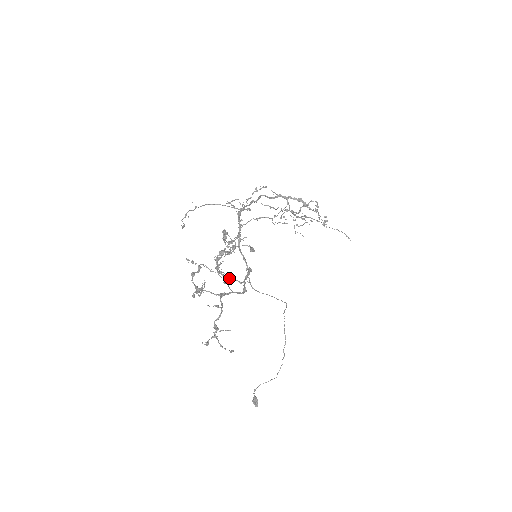
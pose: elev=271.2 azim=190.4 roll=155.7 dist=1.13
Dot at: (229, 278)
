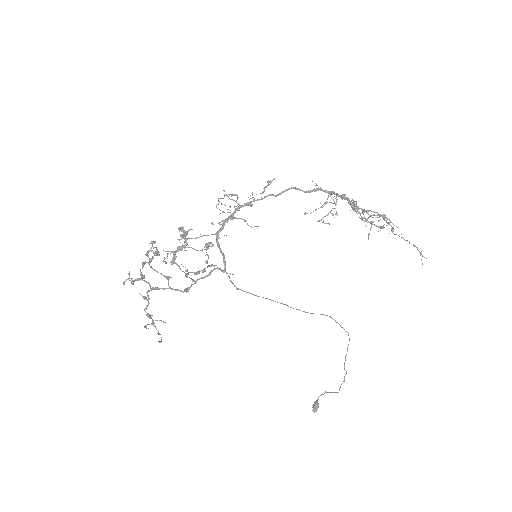
Dot at: (186, 274)
